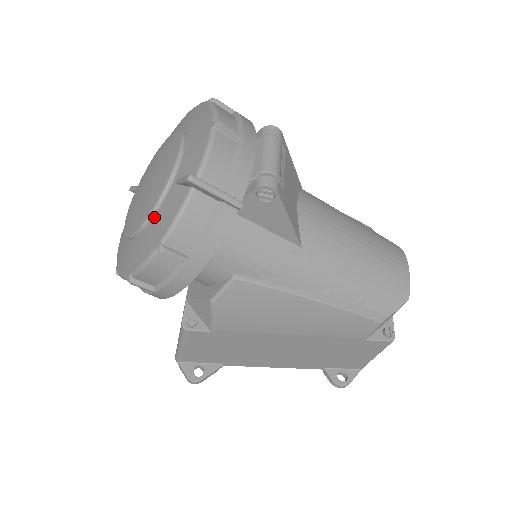
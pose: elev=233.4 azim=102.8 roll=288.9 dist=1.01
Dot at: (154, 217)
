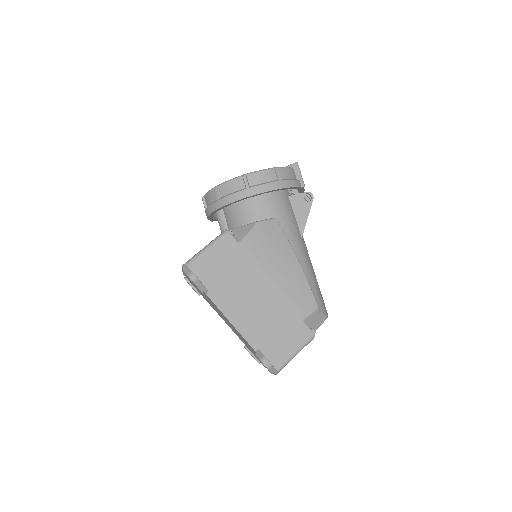
Dot at: occluded
